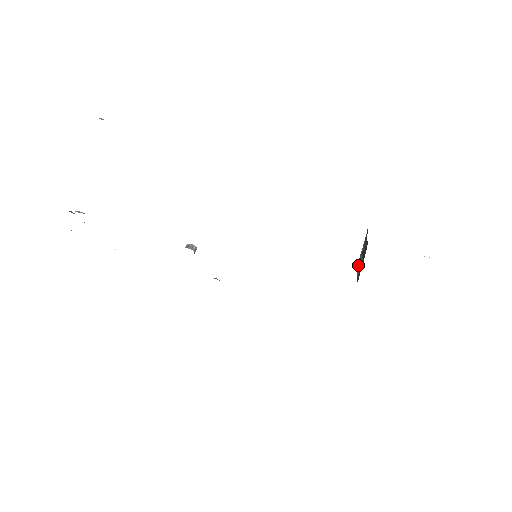
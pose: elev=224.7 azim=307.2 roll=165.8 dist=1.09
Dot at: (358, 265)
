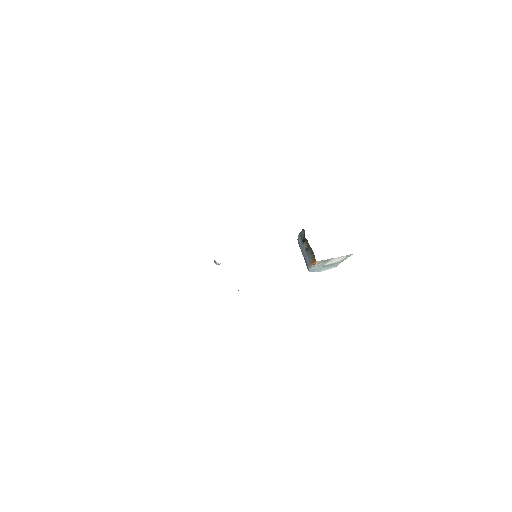
Dot at: (310, 261)
